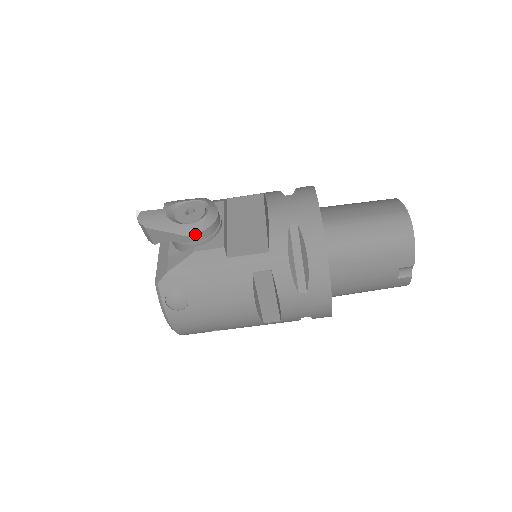
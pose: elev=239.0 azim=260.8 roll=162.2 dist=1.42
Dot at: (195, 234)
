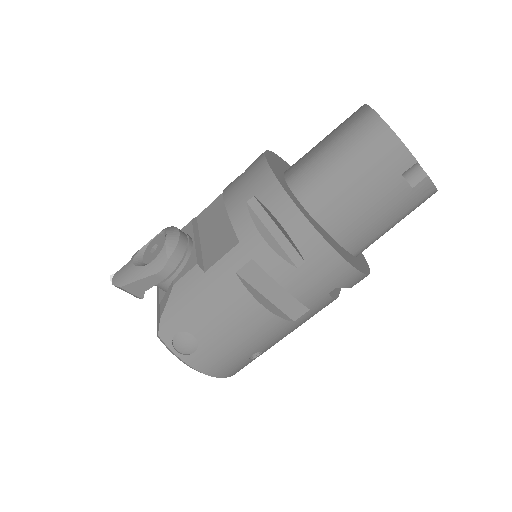
Dot at: (163, 267)
